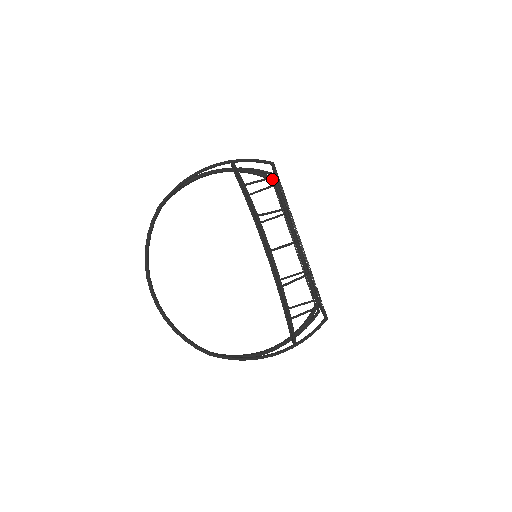
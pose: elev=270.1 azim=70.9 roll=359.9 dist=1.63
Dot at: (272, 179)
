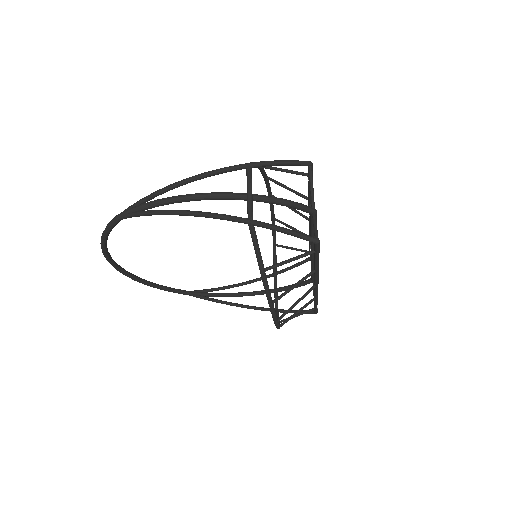
Dot at: (309, 213)
